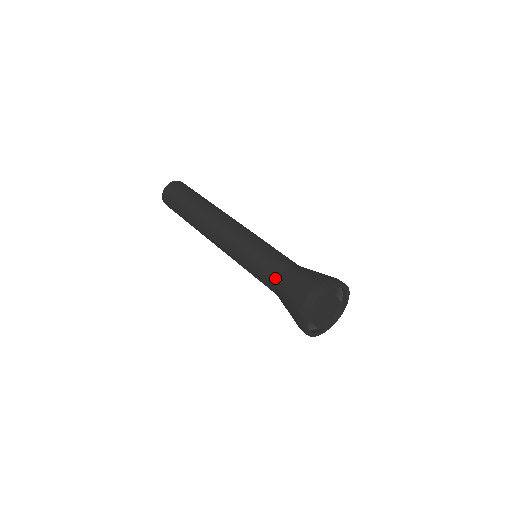
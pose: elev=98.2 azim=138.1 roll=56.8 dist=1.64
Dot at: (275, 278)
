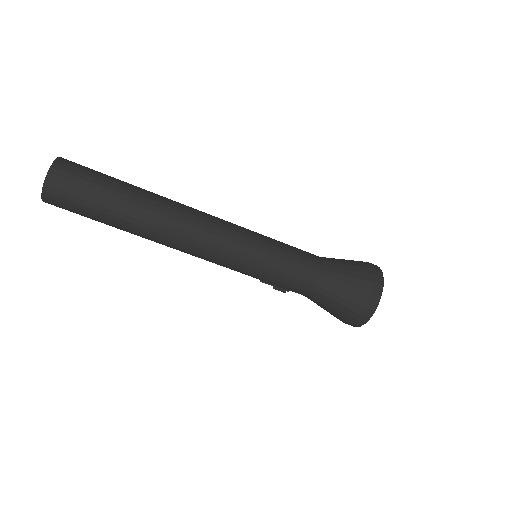
Dot at: (318, 266)
